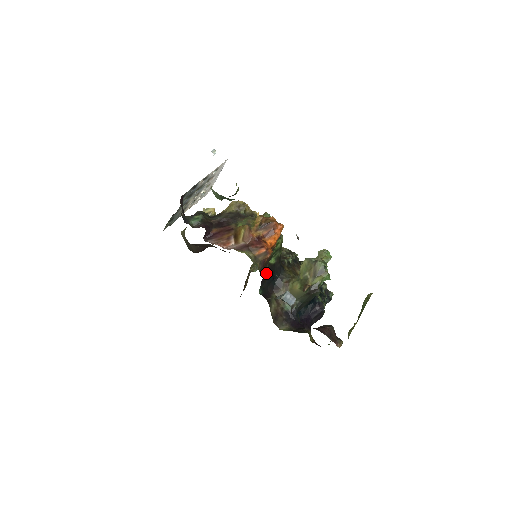
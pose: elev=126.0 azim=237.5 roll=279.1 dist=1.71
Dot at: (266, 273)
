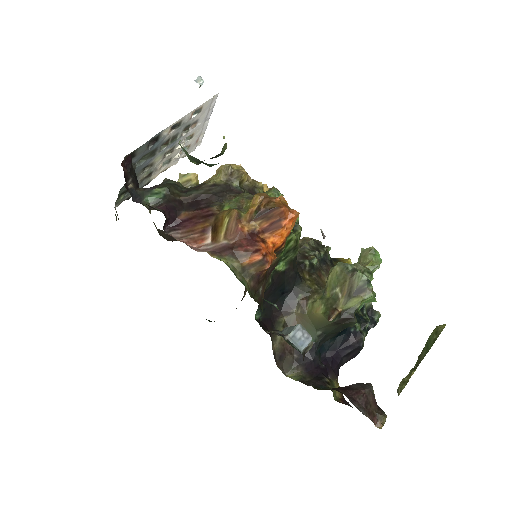
Dot at: (268, 287)
